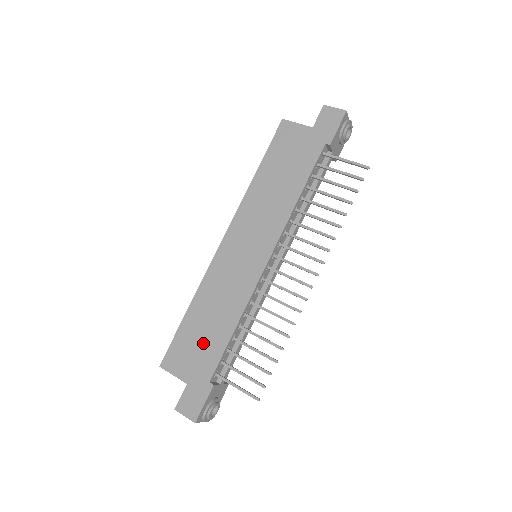
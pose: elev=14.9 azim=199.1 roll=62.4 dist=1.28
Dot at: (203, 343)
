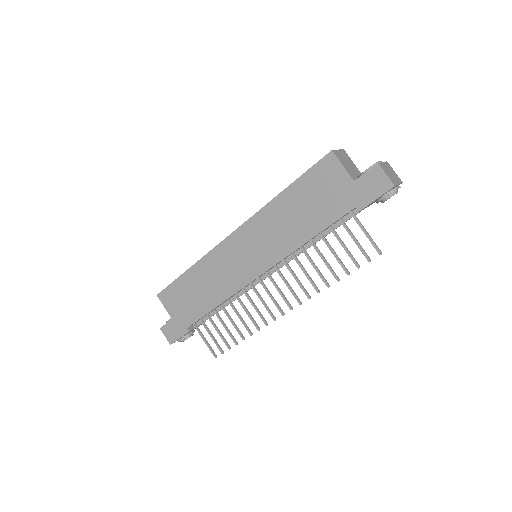
Dot at: (191, 301)
